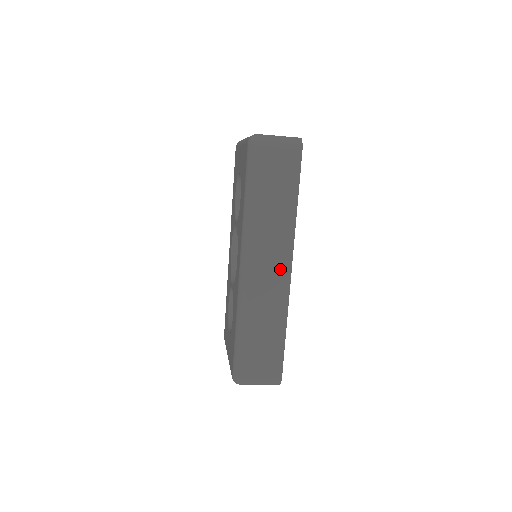
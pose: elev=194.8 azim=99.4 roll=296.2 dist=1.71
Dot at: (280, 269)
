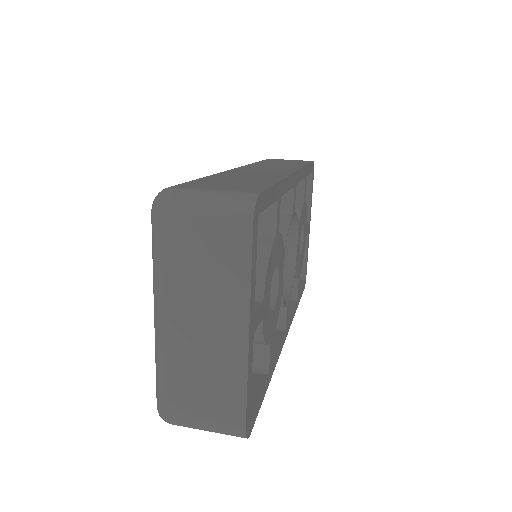
Dot at: occluded
